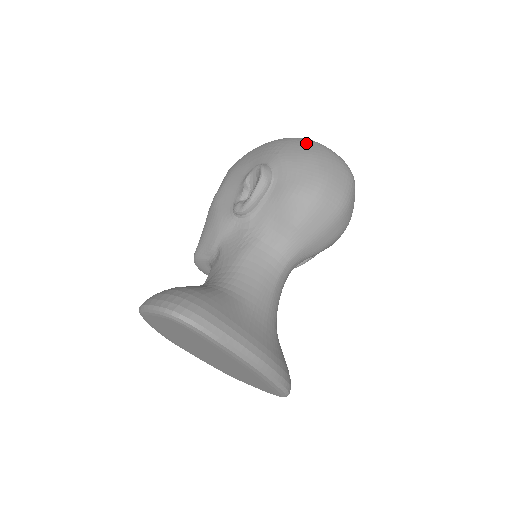
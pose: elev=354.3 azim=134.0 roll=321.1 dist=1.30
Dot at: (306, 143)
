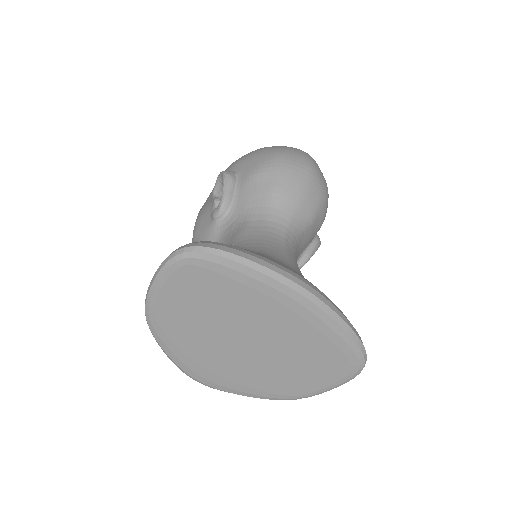
Dot at: occluded
